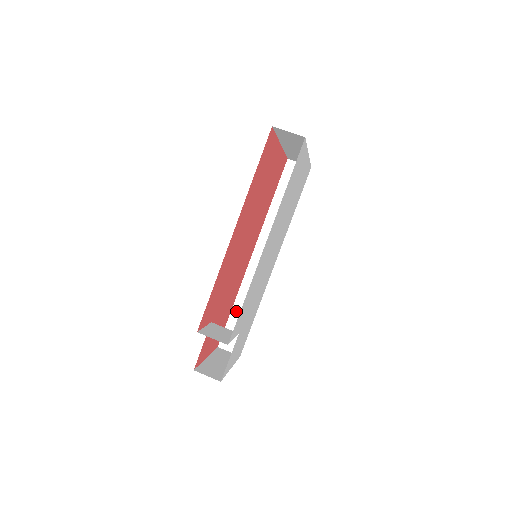
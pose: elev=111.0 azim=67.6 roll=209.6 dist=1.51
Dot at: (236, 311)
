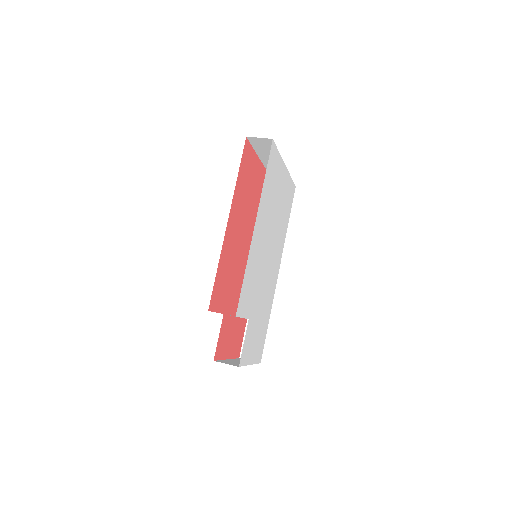
Dot at: occluded
